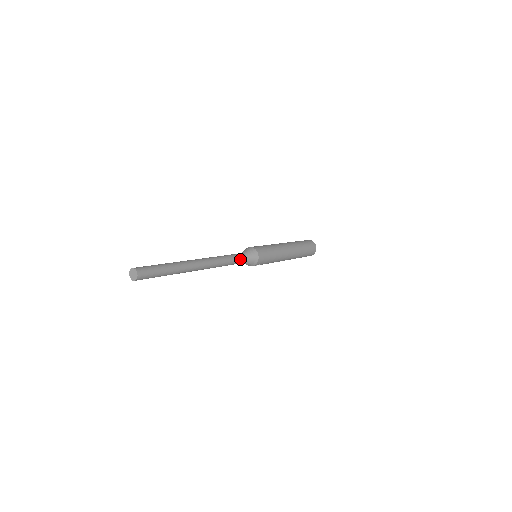
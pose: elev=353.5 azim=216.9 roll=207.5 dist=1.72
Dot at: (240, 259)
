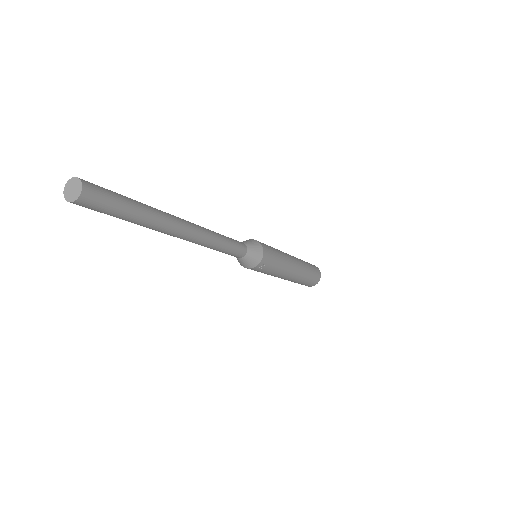
Dot at: (239, 246)
